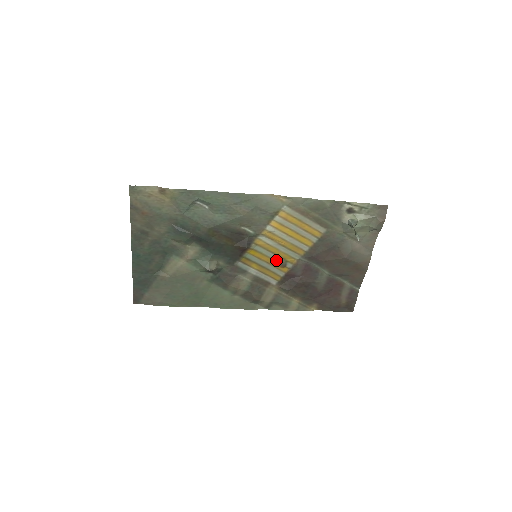
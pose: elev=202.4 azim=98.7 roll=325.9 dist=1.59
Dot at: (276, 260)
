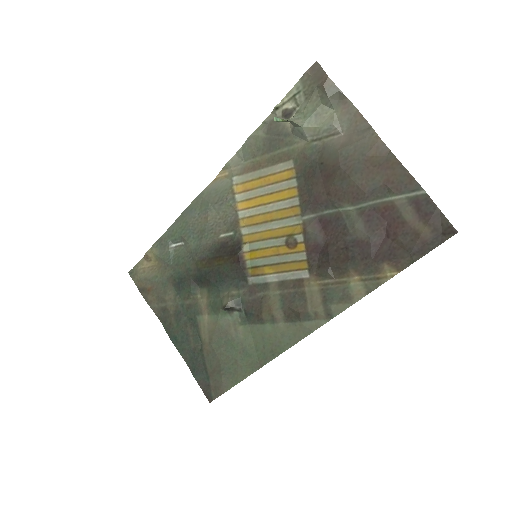
Dot at: (281, 244)
